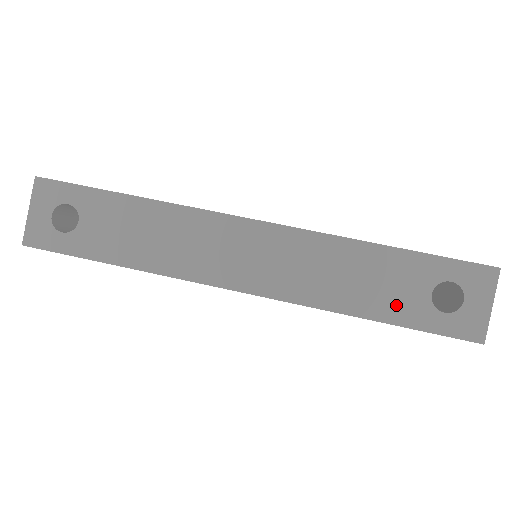
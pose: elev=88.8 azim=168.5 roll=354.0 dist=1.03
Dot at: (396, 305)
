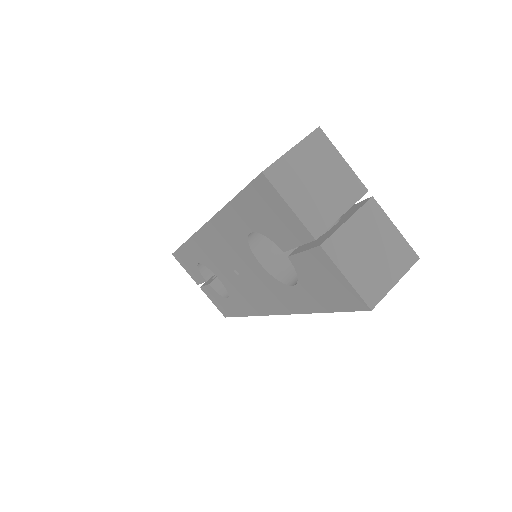
Dot at: occluded
